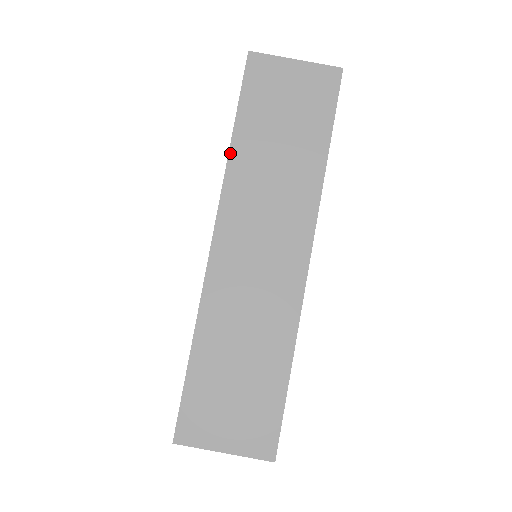
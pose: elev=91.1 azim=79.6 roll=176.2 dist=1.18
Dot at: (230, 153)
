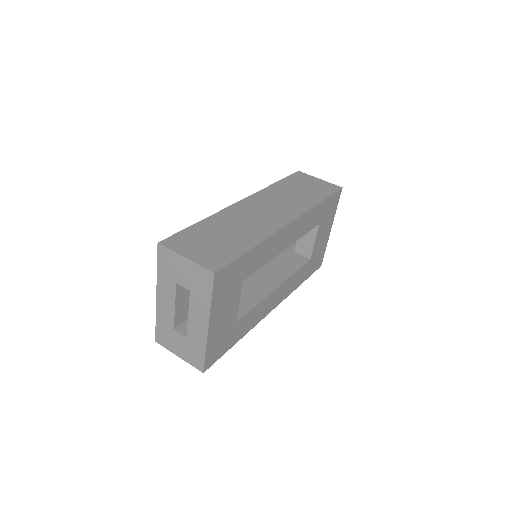
Dot at: (270, 186)
